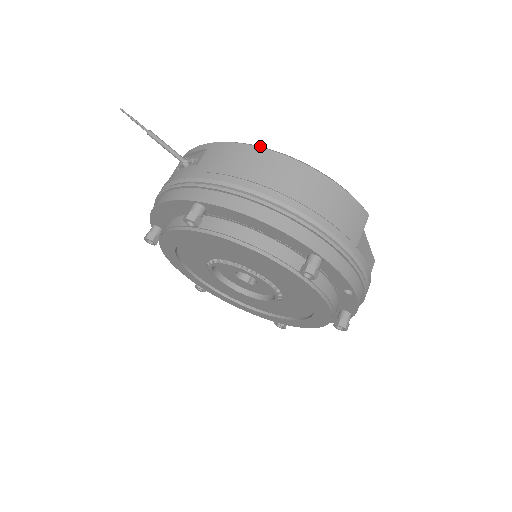
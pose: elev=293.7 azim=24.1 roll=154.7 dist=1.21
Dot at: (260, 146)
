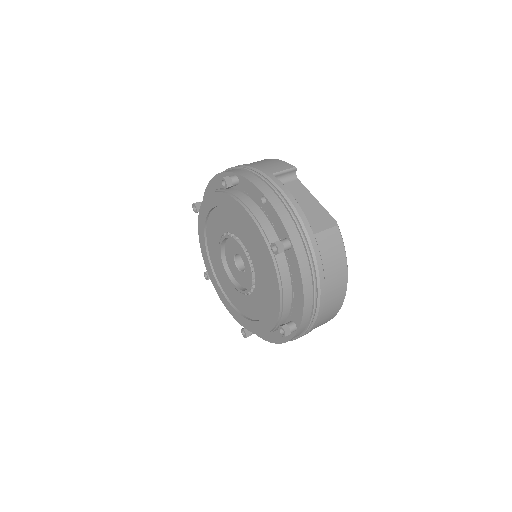
Dot at: occluded
